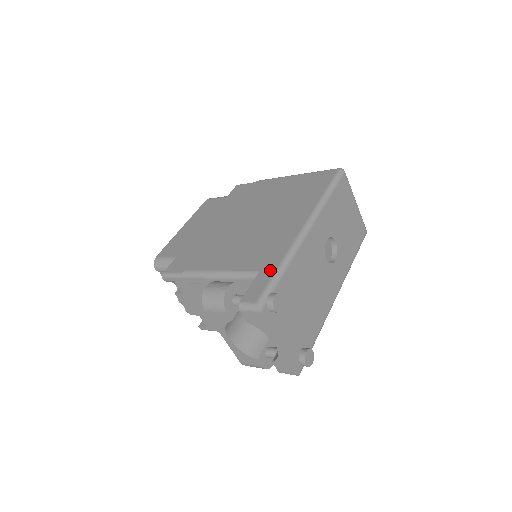
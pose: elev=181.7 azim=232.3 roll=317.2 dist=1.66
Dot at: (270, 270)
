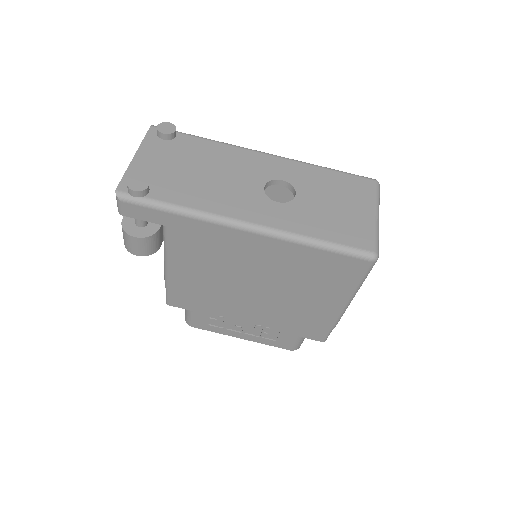
Dot at: occluded
